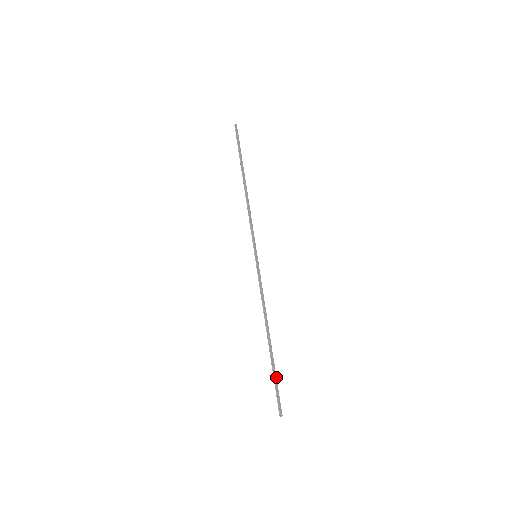
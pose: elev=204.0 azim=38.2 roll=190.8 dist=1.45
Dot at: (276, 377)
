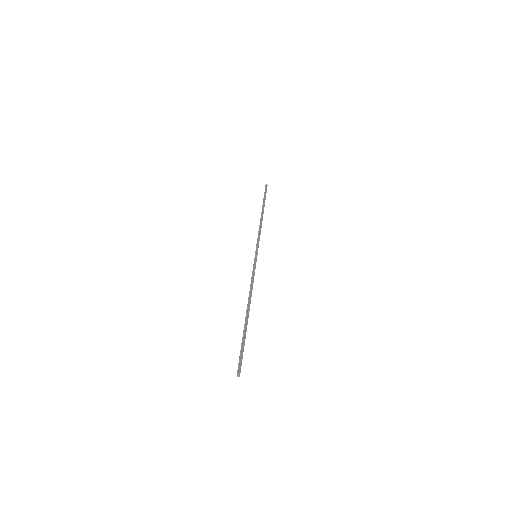
Dot at: (244, 342)
